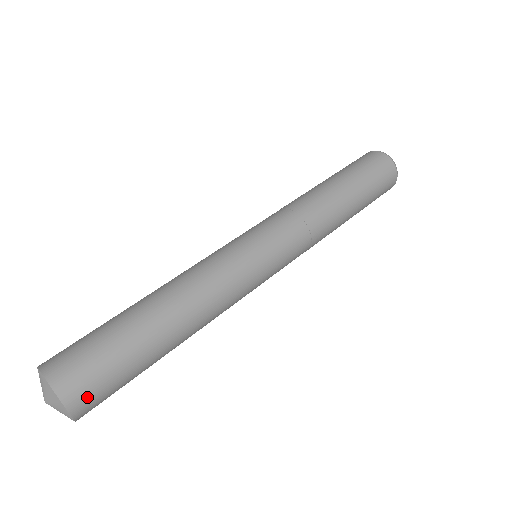
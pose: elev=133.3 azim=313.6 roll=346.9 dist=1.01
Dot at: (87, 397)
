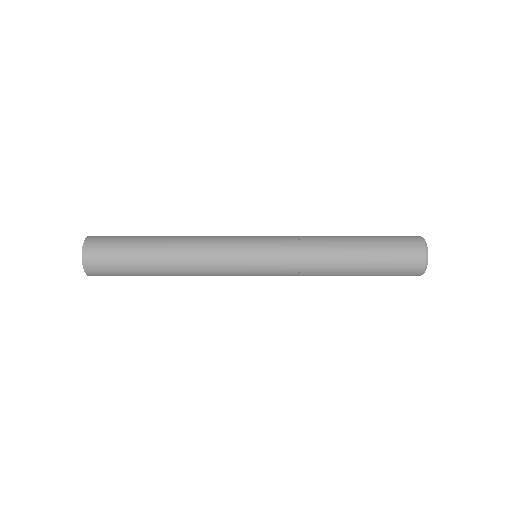
Dot at: (95, 260)
